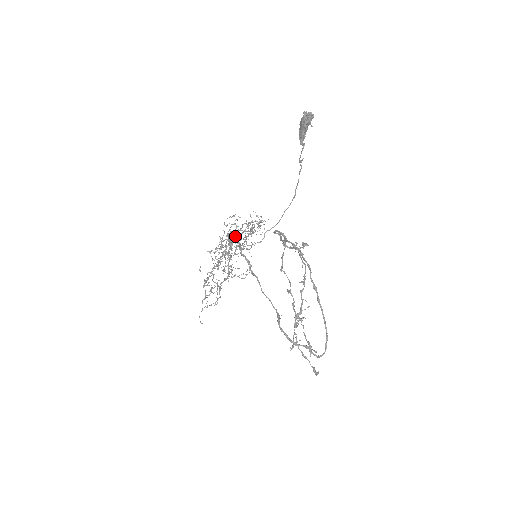
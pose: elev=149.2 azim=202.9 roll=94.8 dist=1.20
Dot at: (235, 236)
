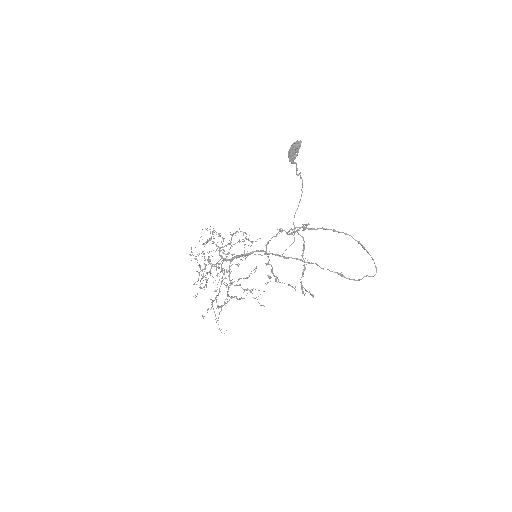
Dot at: occluded
